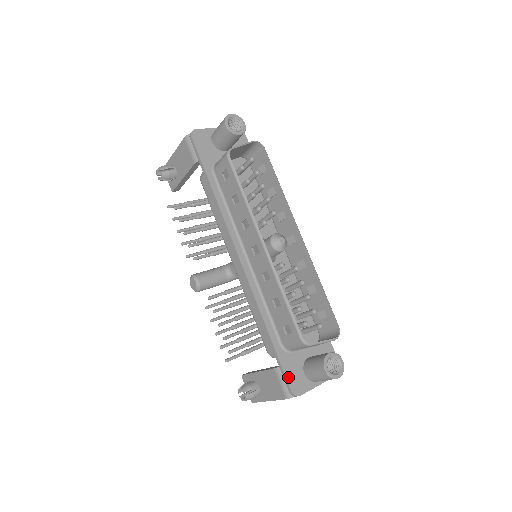
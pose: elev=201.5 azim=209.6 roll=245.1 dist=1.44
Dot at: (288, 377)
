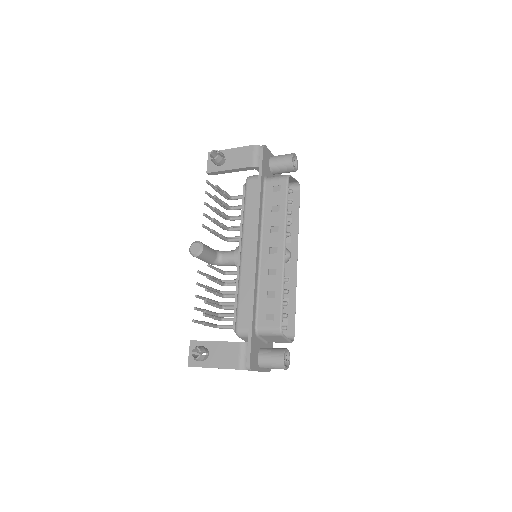
Dot at: (251, 352)
